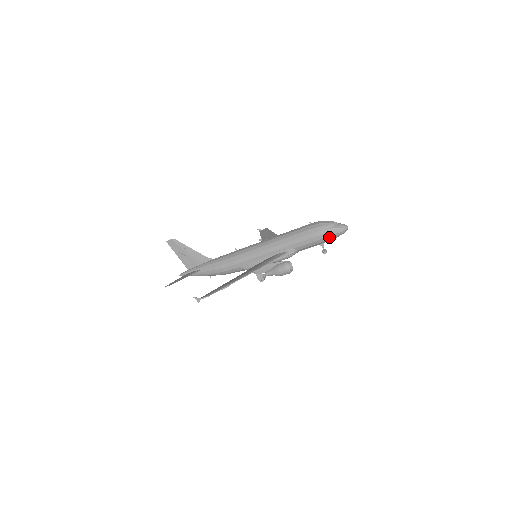
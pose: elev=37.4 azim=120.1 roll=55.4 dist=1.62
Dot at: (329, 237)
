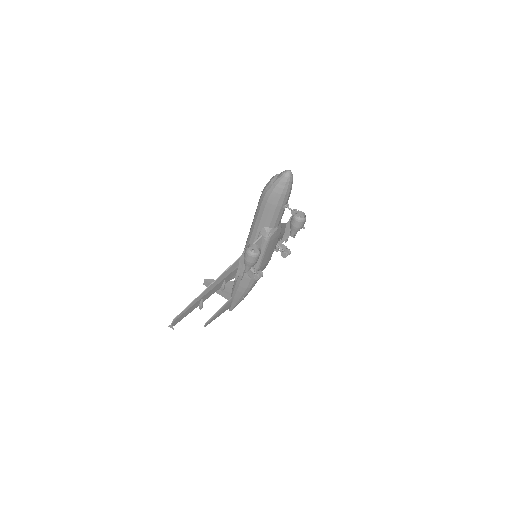
Dot at: (277, 194)
